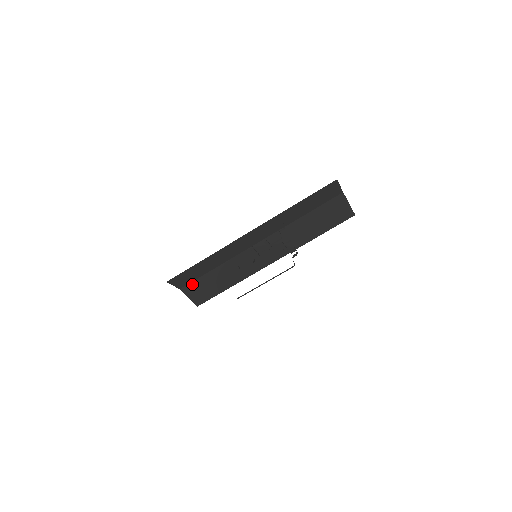
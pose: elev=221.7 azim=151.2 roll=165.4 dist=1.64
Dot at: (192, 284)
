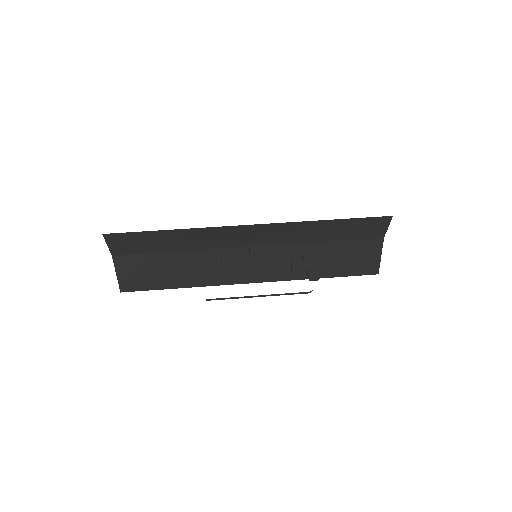
Dot at: (133, 257)
